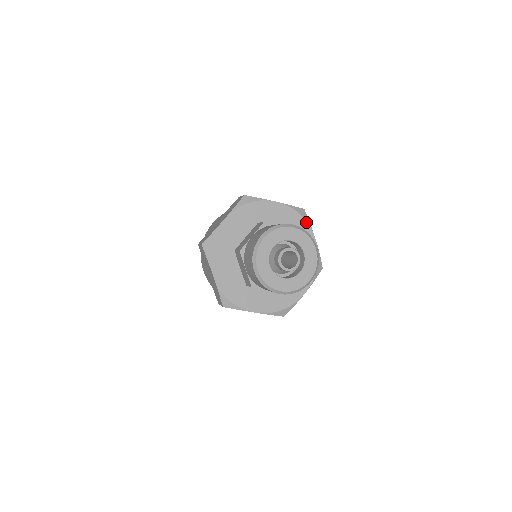
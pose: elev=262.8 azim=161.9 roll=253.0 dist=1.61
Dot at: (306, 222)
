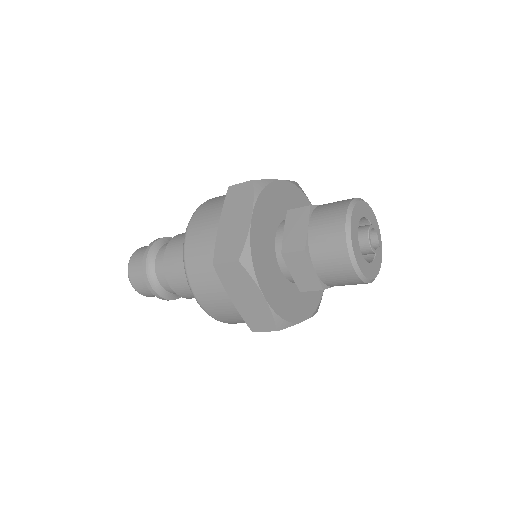
Dot at: (306, 197)
